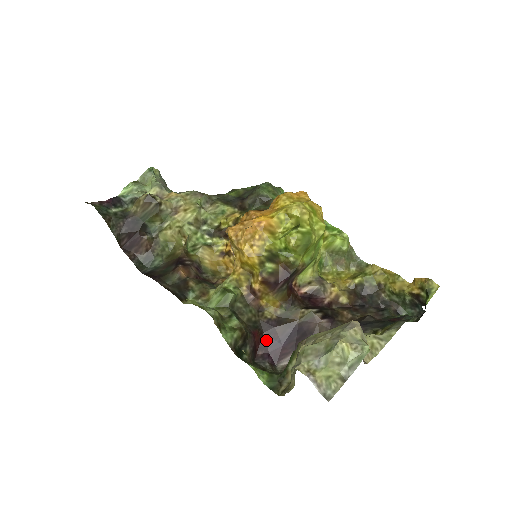
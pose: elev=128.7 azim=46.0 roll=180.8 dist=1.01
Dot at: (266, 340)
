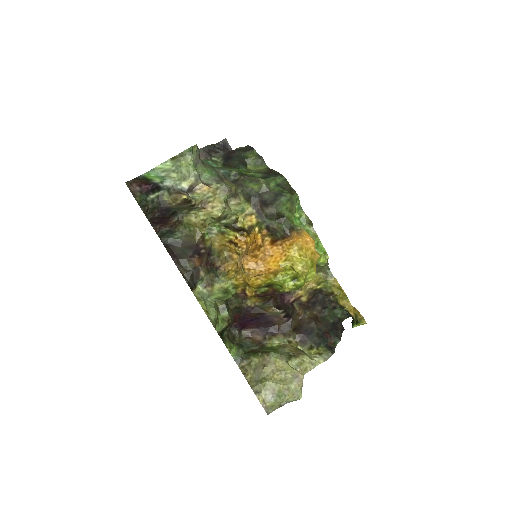
Dot at: (242, 318)
